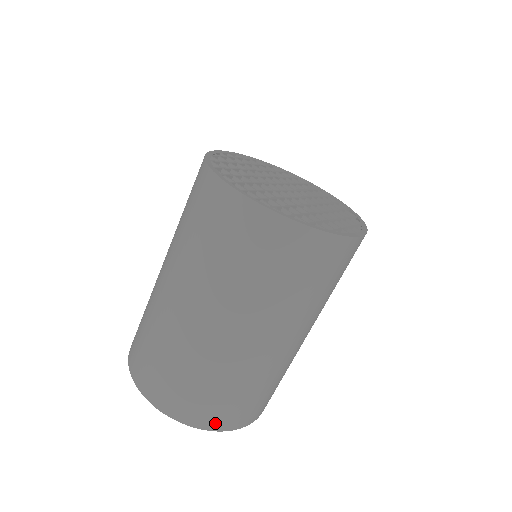
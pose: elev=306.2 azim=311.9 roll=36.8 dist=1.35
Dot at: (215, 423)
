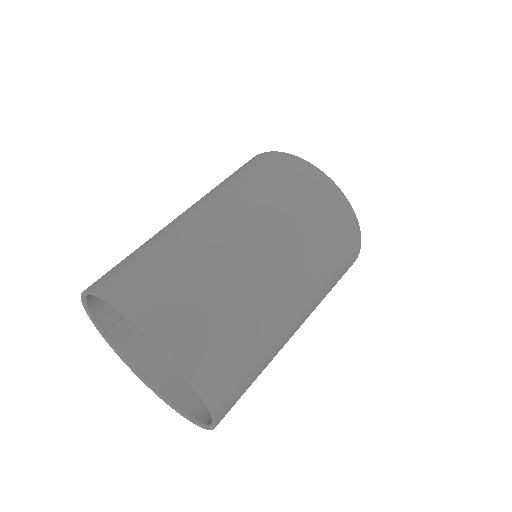
Dot at: (170, 335)
